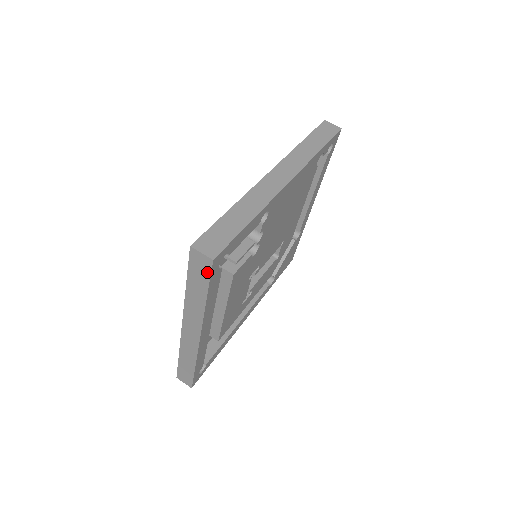
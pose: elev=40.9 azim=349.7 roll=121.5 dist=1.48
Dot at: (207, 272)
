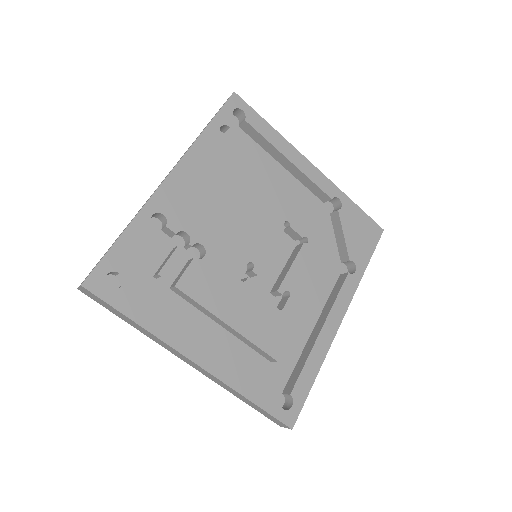
Dot at: (99, 299)
